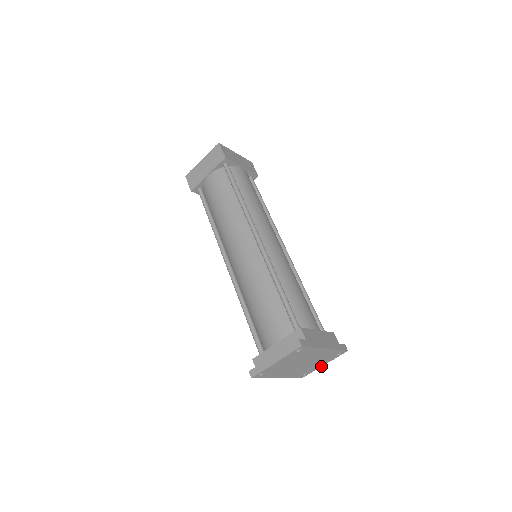
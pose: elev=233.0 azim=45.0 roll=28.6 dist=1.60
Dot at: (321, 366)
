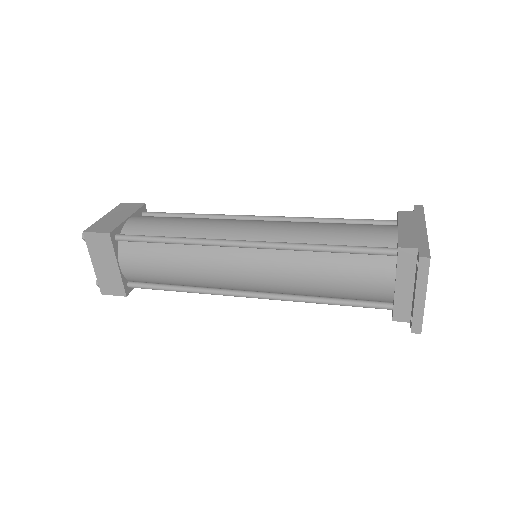
Dot at: occluded
